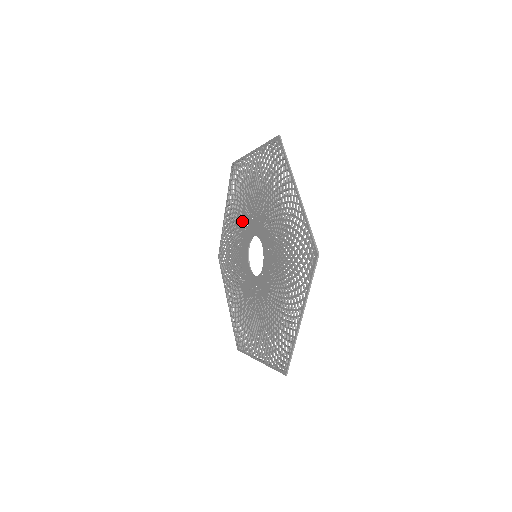
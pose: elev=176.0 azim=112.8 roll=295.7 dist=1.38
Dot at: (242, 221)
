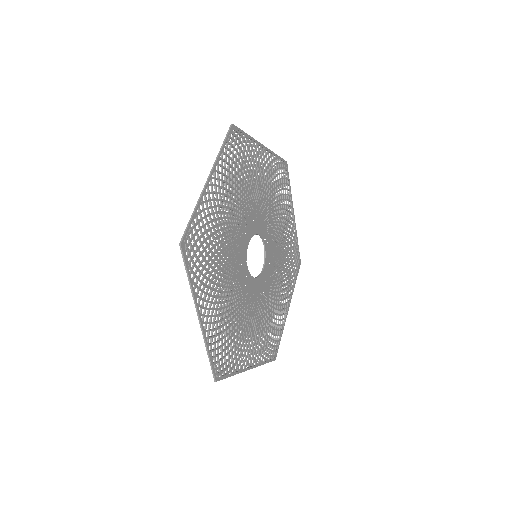
Dot at: (272, 221)
